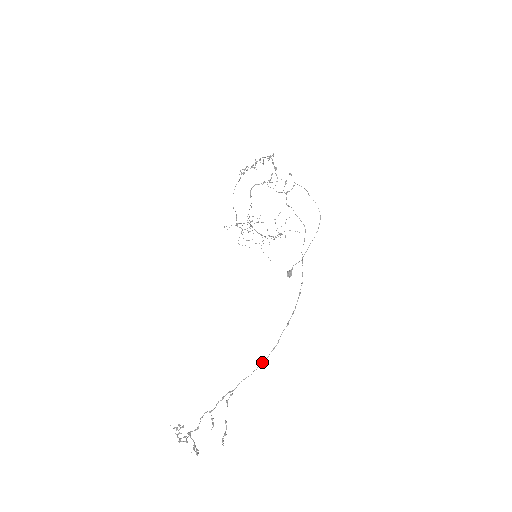
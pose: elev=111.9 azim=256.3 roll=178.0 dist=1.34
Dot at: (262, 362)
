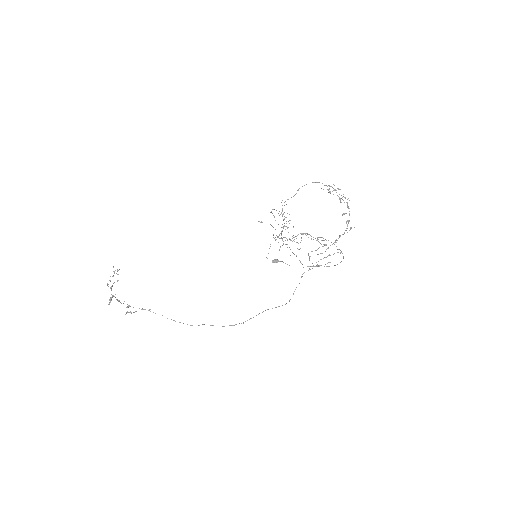
Dot at: occluded
